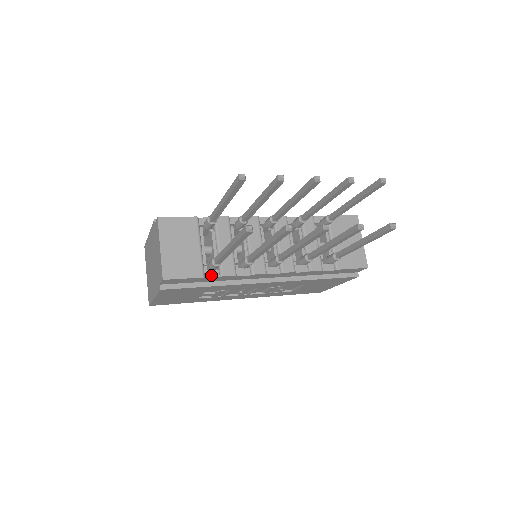
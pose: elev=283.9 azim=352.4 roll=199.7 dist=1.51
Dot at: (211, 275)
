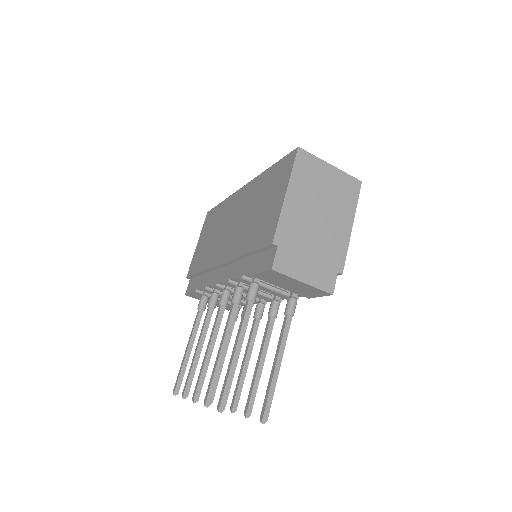
Dot at: occluded
